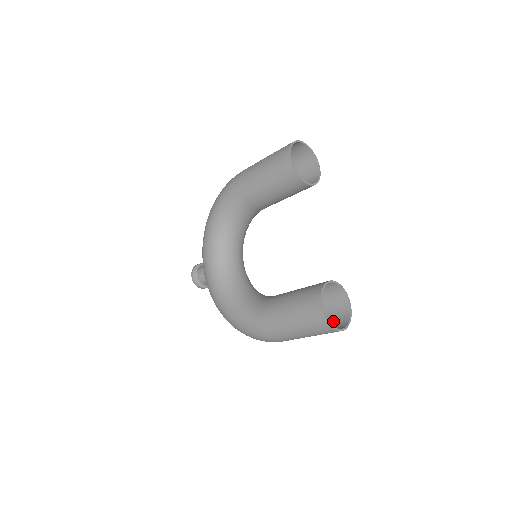
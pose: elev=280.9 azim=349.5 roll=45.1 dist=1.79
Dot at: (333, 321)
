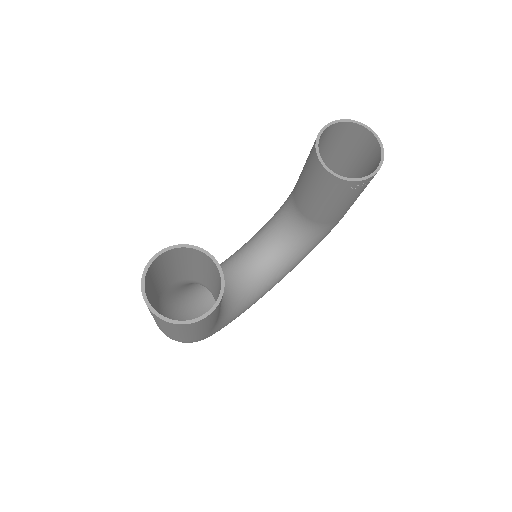
Dot at: occluded
